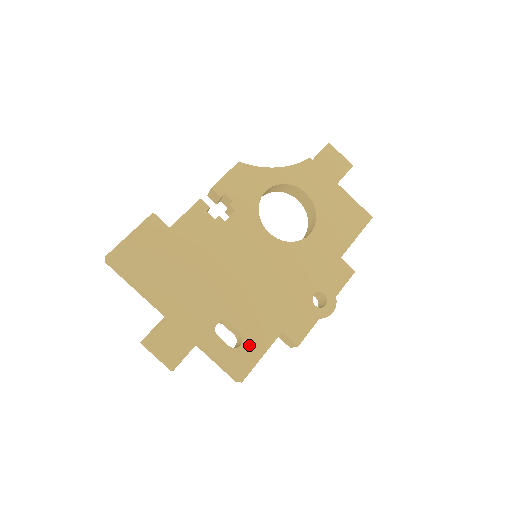
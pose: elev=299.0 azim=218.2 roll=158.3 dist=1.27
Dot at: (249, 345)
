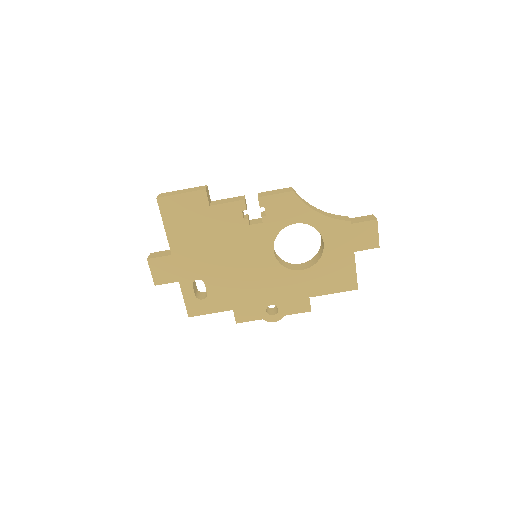
Dot at: (207, 303)
